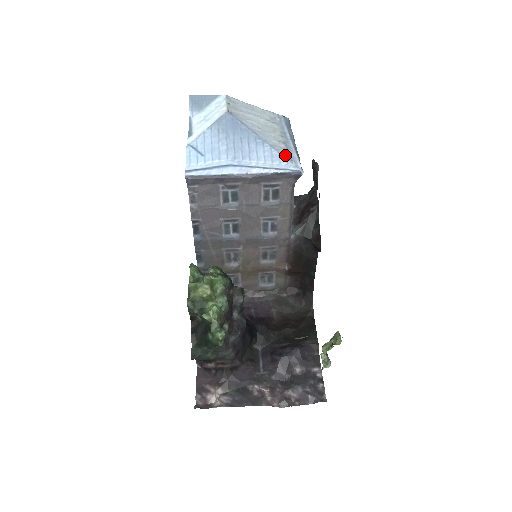
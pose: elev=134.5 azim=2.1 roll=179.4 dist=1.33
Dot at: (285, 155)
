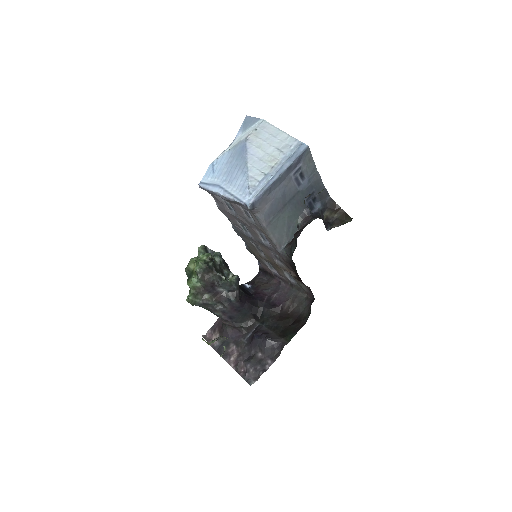
Dot at: (251, 188)
